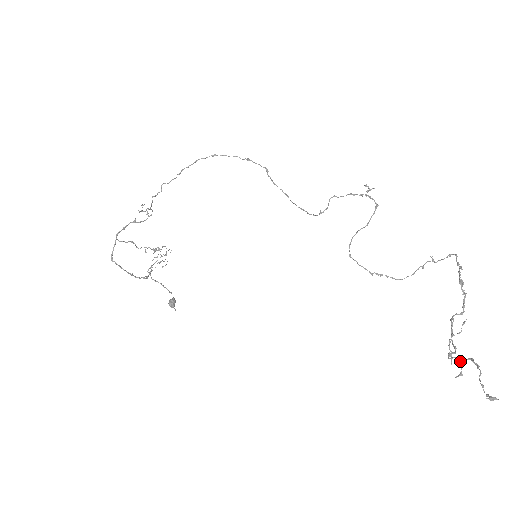
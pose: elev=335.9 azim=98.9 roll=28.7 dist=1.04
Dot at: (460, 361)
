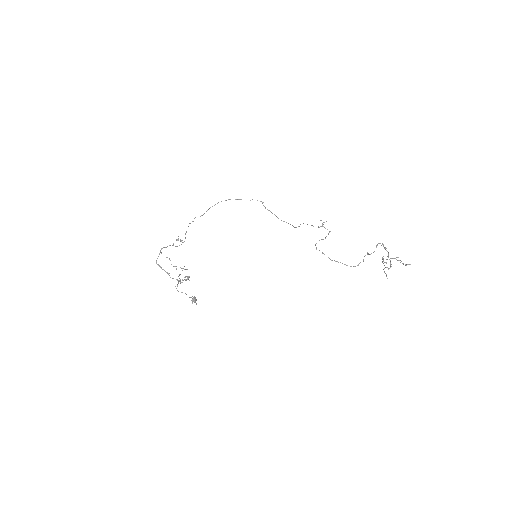
Dot at: occluded
